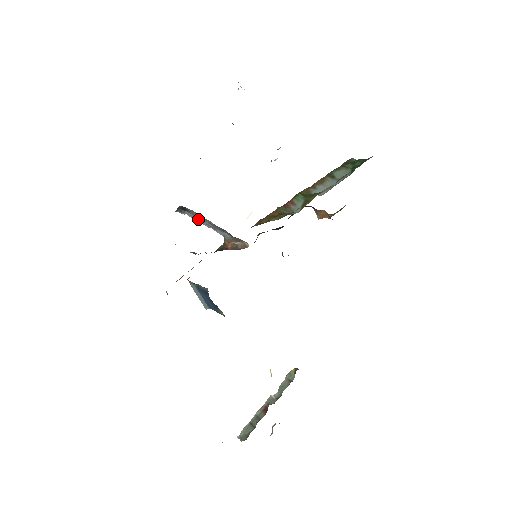
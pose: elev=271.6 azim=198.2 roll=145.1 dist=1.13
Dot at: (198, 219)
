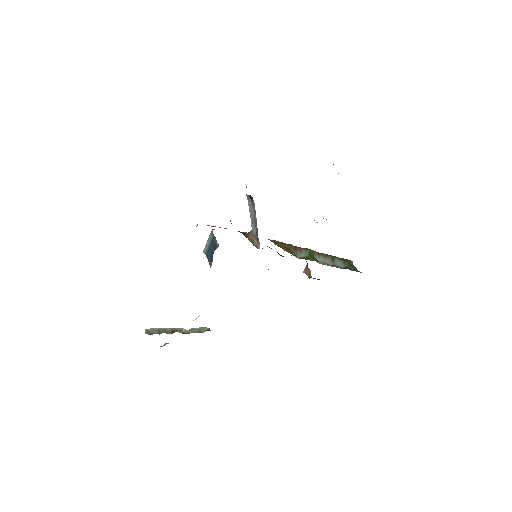
Dot at: (251, 209)
